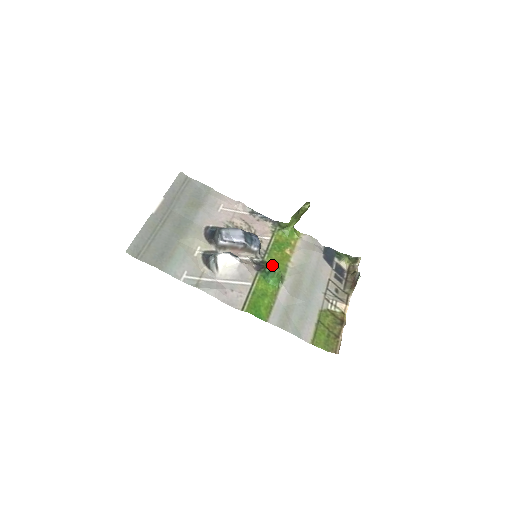
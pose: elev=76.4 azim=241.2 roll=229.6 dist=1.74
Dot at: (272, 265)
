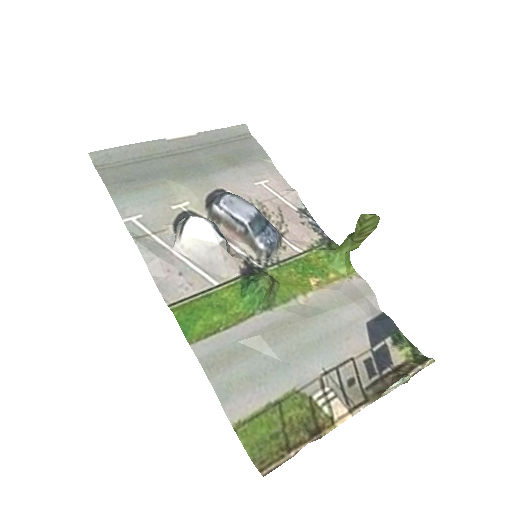
Dot at: (263, 274)
